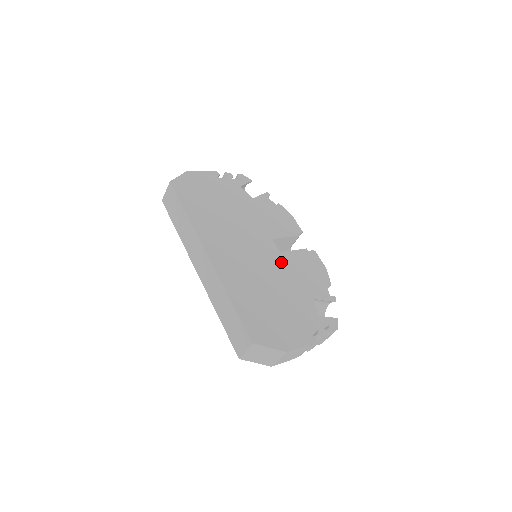
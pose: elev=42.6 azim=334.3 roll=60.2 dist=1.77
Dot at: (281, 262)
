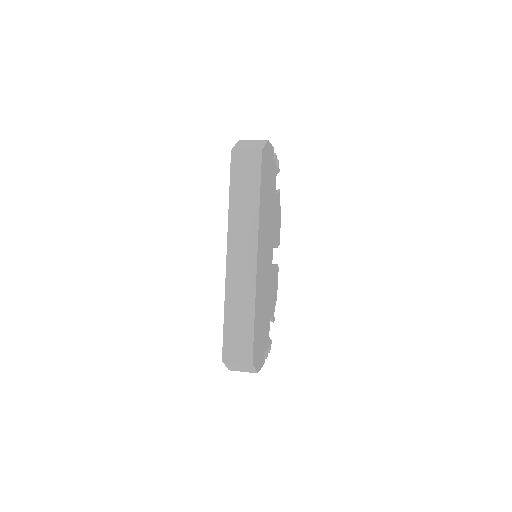
Dot at: (271, 276)
